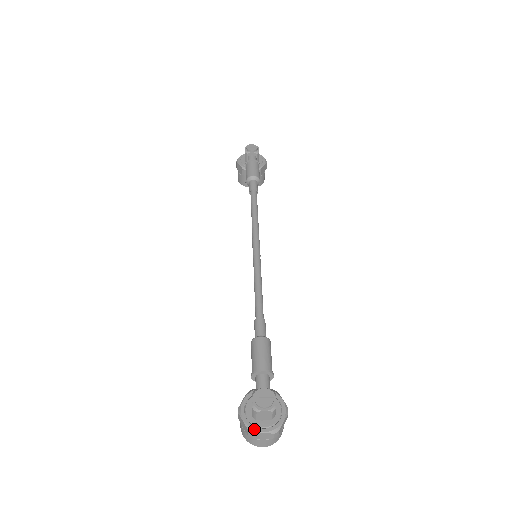
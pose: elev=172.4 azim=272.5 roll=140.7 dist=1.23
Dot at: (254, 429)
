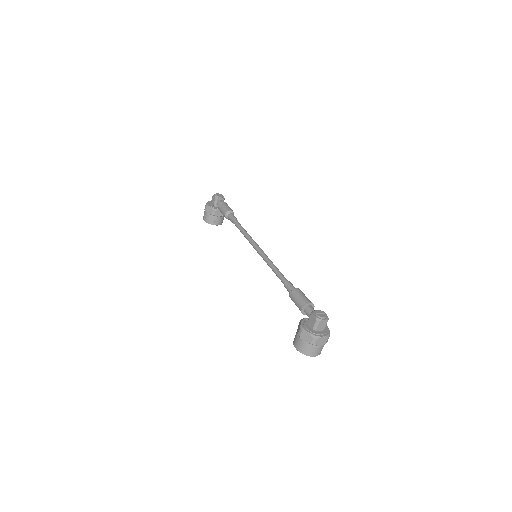
Dot at: (317, 335)
